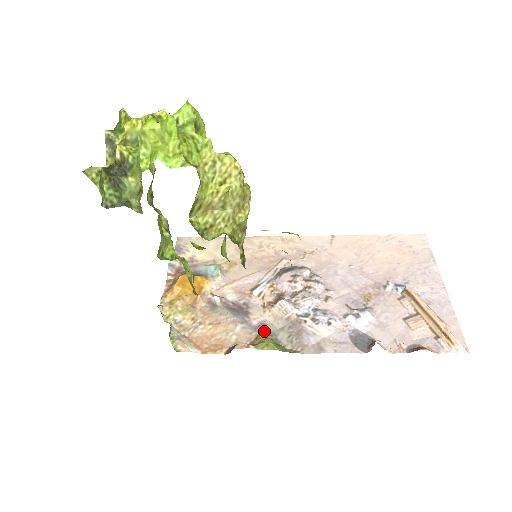
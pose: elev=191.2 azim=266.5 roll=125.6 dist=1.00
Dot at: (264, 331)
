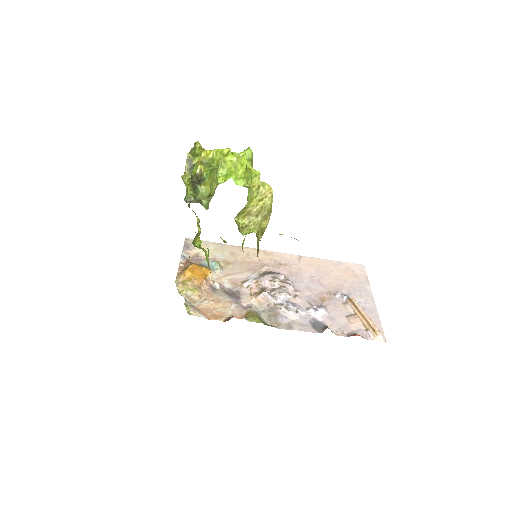
Dot at: (251, 311)
